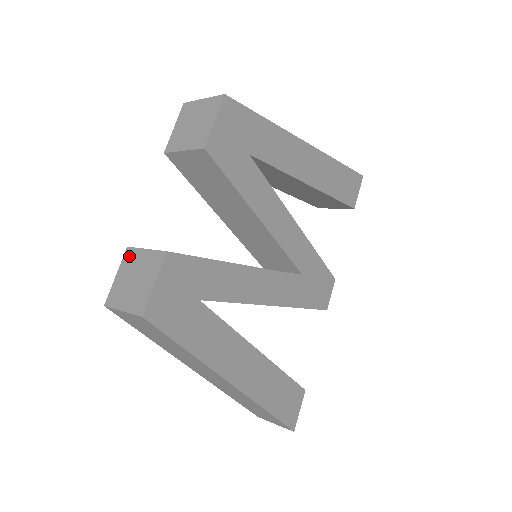
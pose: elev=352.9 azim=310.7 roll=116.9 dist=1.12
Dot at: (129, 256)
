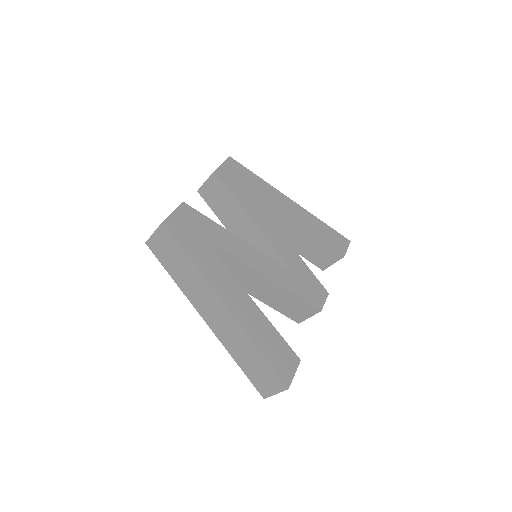
Dot at: occluded
